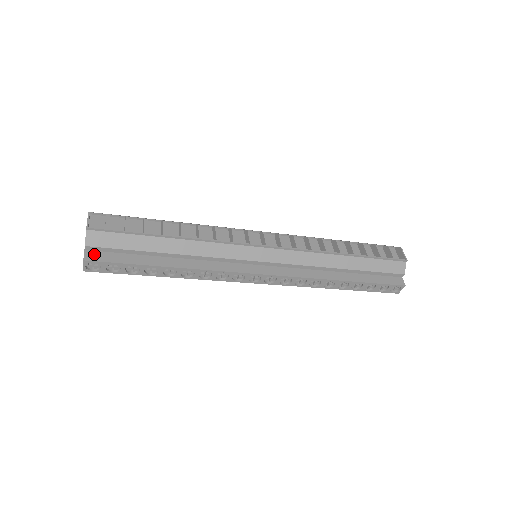
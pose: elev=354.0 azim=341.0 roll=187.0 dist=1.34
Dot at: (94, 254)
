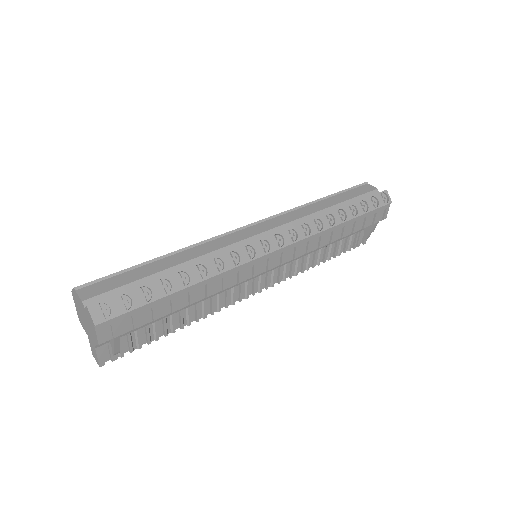
Dot at: occluded
